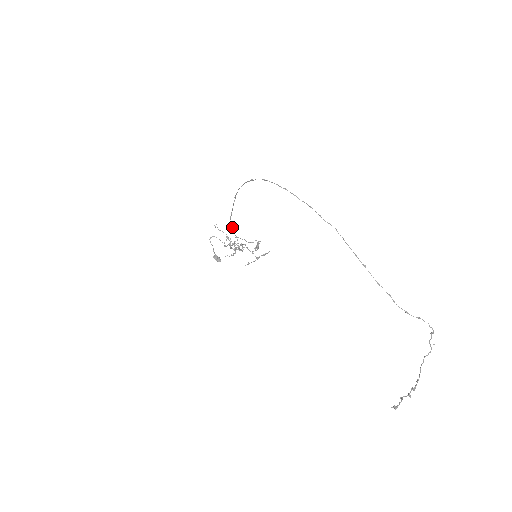
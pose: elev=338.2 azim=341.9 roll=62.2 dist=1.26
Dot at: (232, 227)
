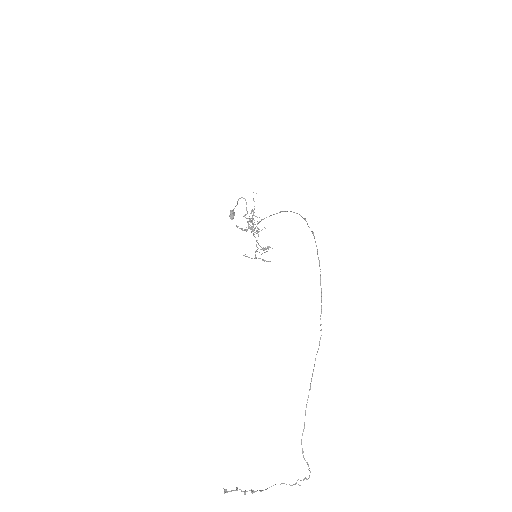
Dot at: occluded
